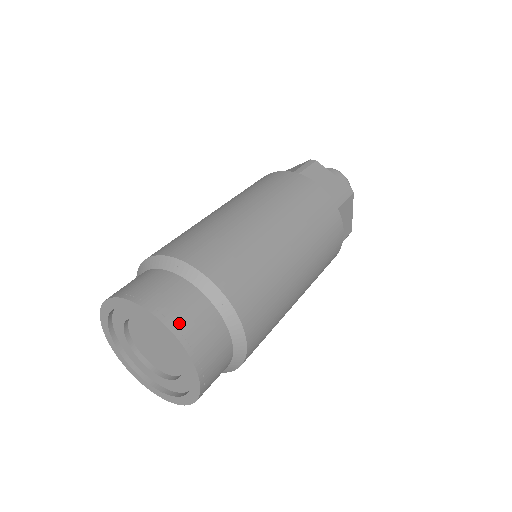
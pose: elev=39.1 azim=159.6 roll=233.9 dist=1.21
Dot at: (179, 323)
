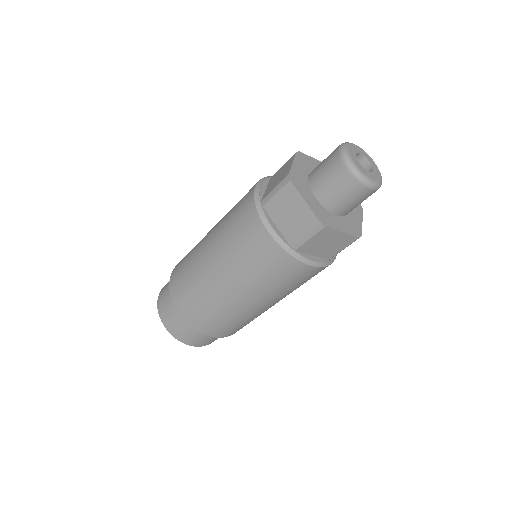
Dot at: (171, 329)
